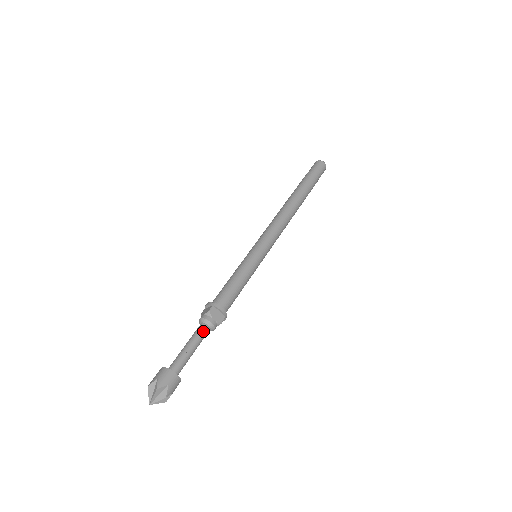
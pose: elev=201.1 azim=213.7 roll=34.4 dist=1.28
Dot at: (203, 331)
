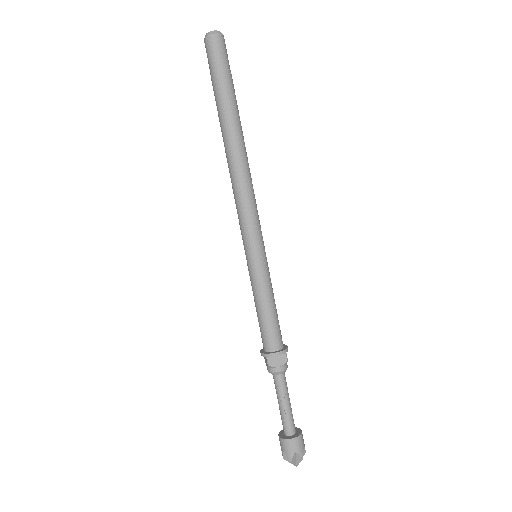
Dot at: (280, 382)
